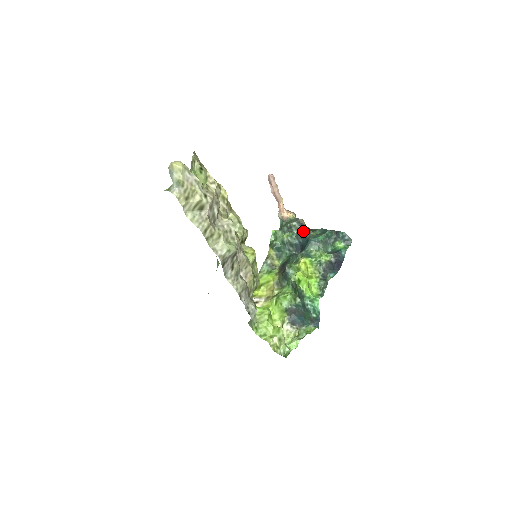
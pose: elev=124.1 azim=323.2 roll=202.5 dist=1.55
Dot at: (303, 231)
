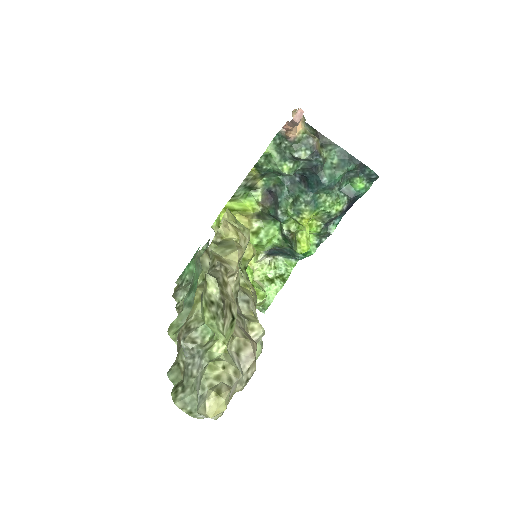
Dot at: (315, 164)
